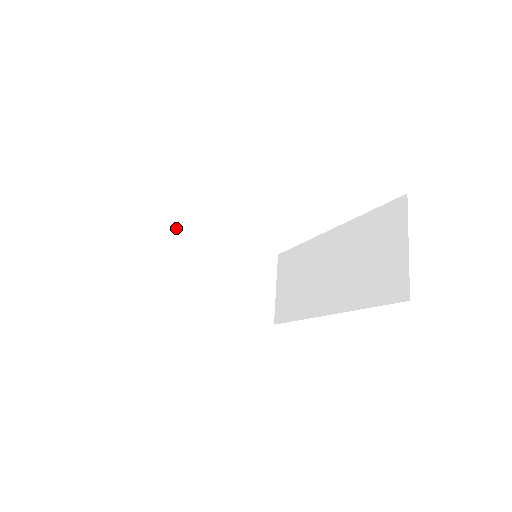
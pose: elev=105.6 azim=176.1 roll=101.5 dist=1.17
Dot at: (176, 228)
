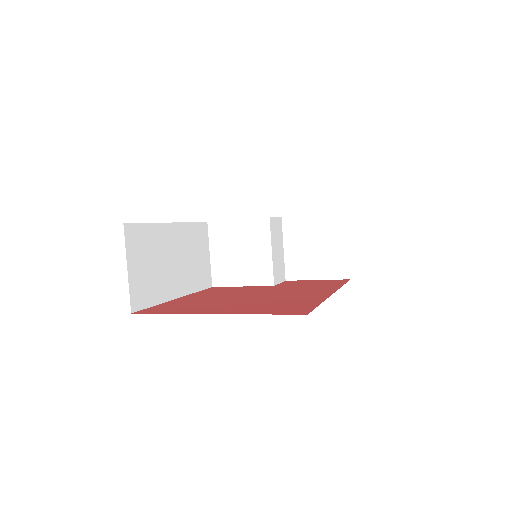
Dot at: (231, 227)
